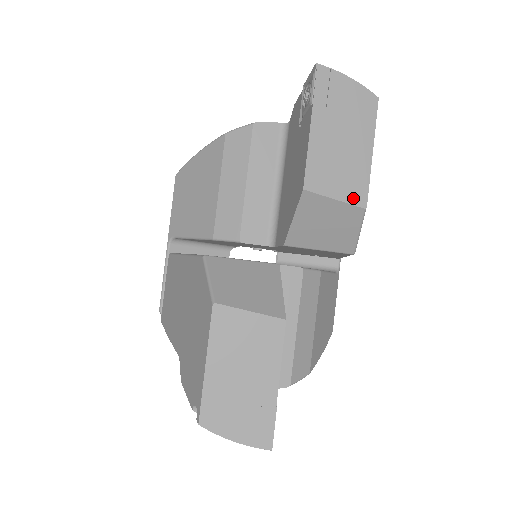
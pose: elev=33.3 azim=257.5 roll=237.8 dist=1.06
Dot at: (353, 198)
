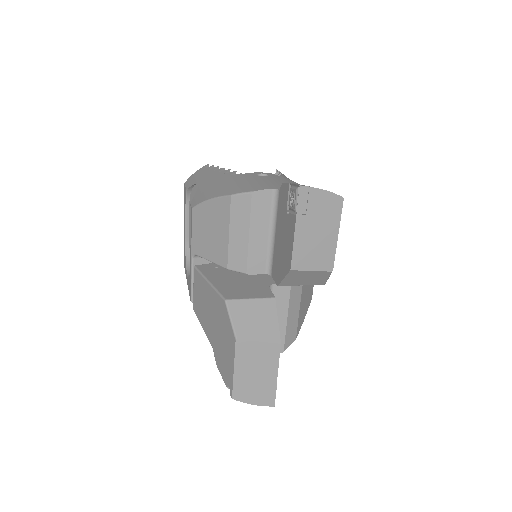
Dot at: (324, 267)
